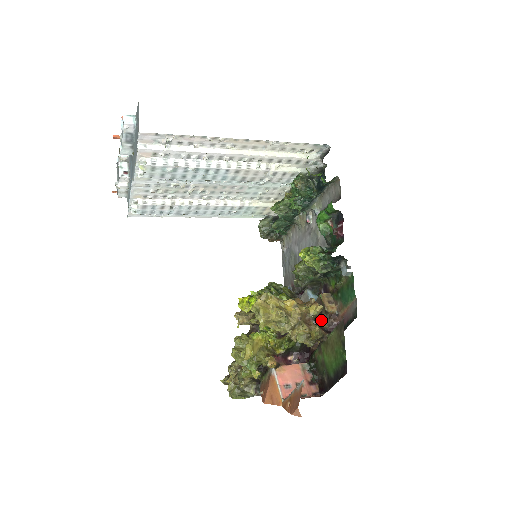
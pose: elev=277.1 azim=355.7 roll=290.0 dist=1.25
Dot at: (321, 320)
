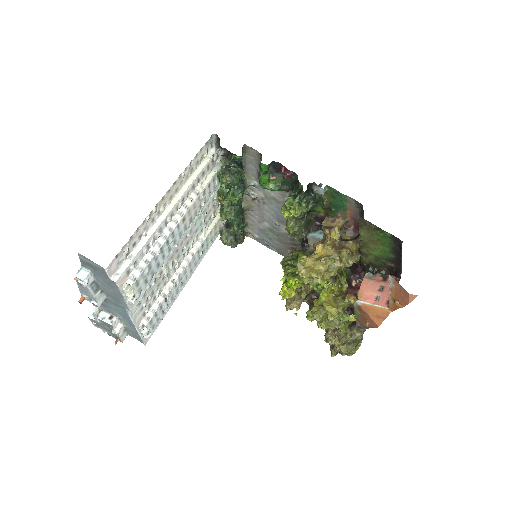
Dot at: (343, 237)
